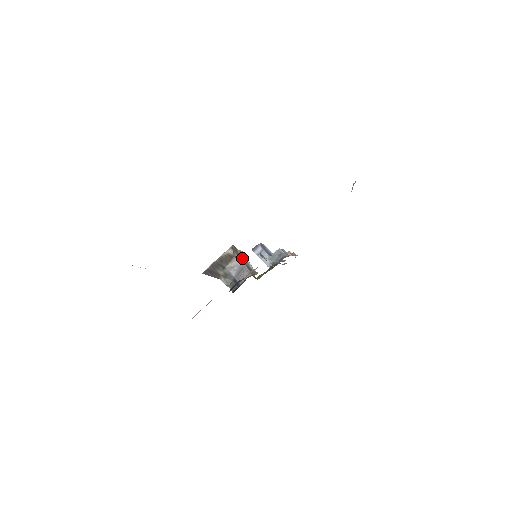
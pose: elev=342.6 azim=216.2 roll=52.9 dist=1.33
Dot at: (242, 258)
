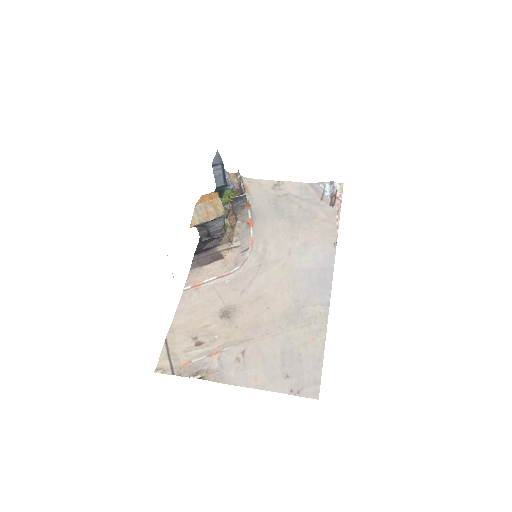
Dot at: occluded
